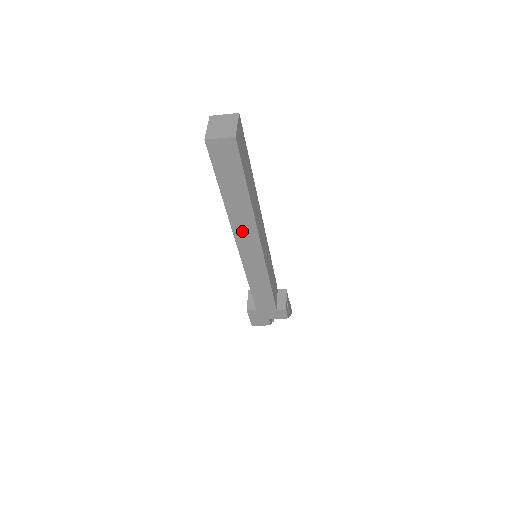
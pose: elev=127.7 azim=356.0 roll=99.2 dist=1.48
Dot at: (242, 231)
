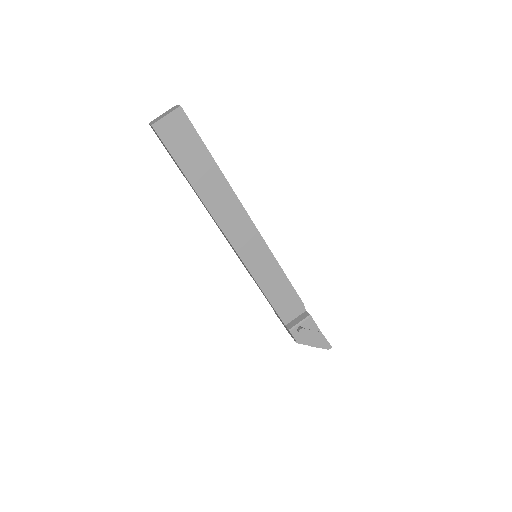
Dot at: occluded
